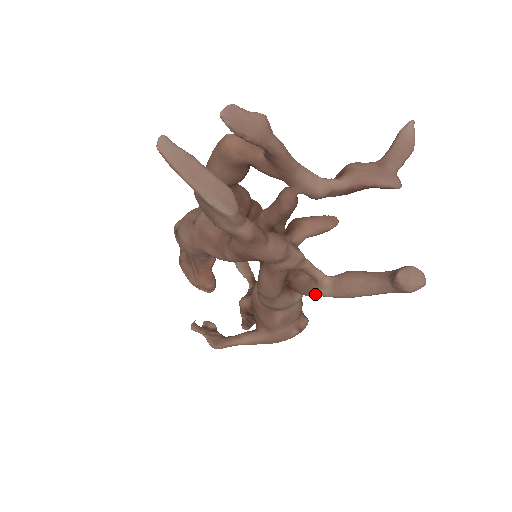
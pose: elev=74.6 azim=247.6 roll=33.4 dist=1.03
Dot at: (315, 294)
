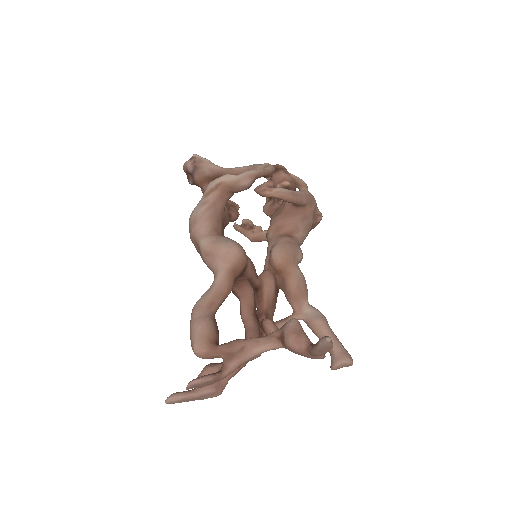
Dot at: occluded
